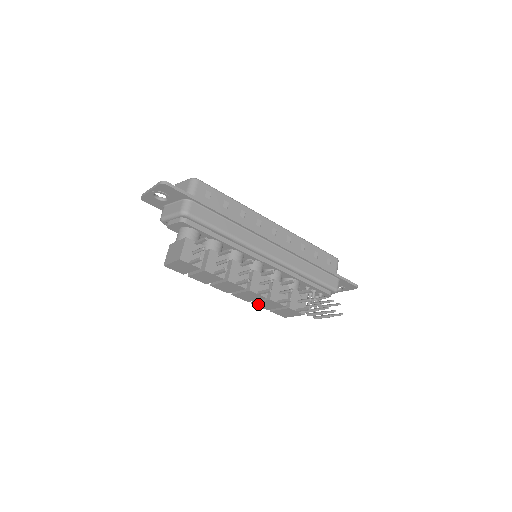
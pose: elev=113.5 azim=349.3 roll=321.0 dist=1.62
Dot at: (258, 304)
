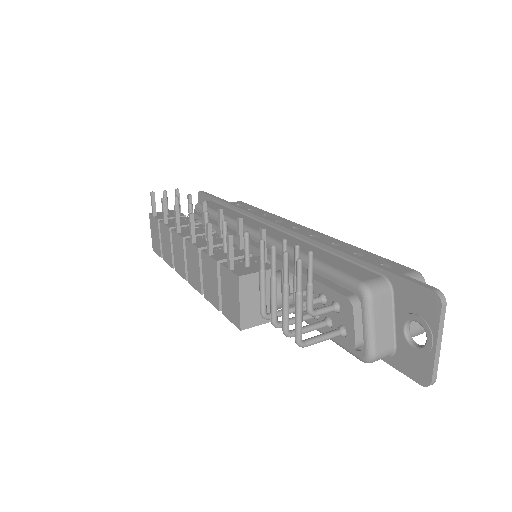
Dot at: (207, 292)
